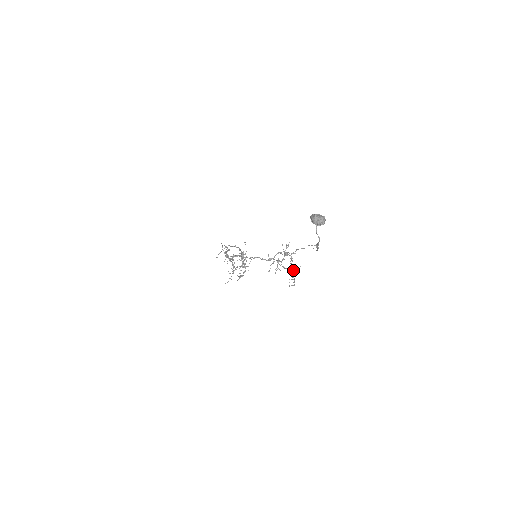
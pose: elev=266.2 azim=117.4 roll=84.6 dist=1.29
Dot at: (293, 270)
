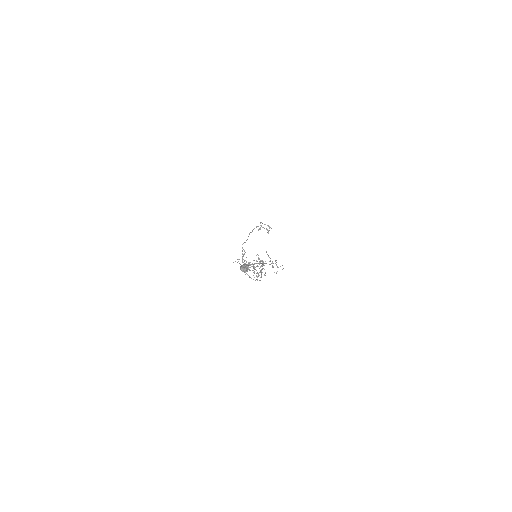
Dot at: (273, 267)
